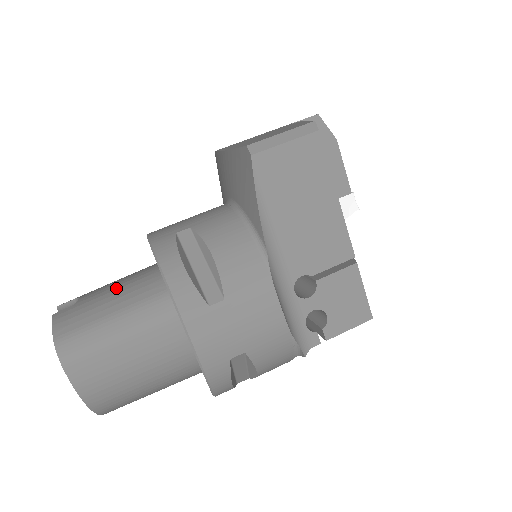
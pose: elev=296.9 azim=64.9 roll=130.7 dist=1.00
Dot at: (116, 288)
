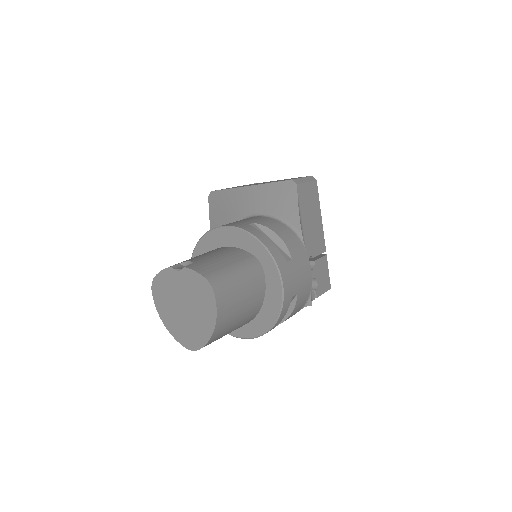
Dot at: (216, 255)
